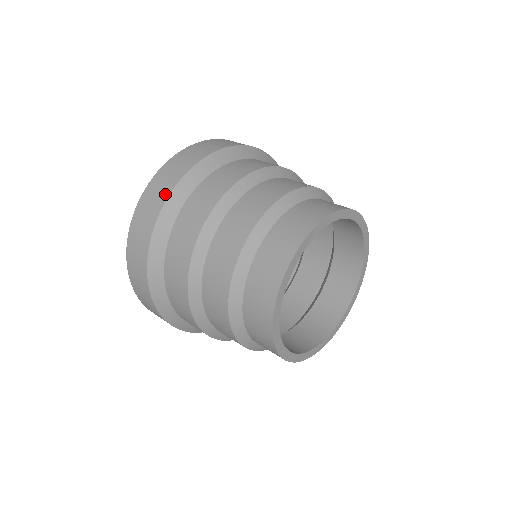
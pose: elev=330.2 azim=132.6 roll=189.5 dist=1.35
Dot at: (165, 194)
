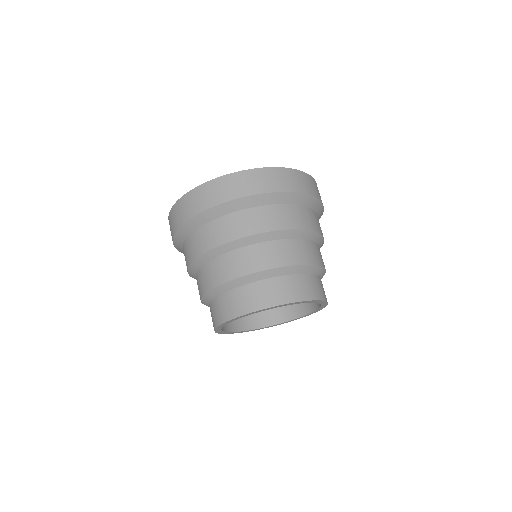
Dot at: (174, 230)
